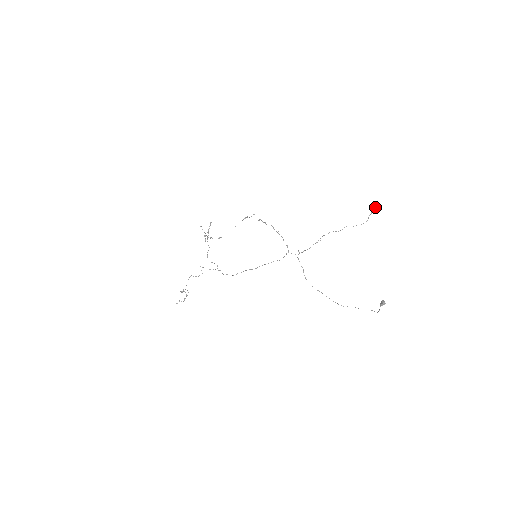
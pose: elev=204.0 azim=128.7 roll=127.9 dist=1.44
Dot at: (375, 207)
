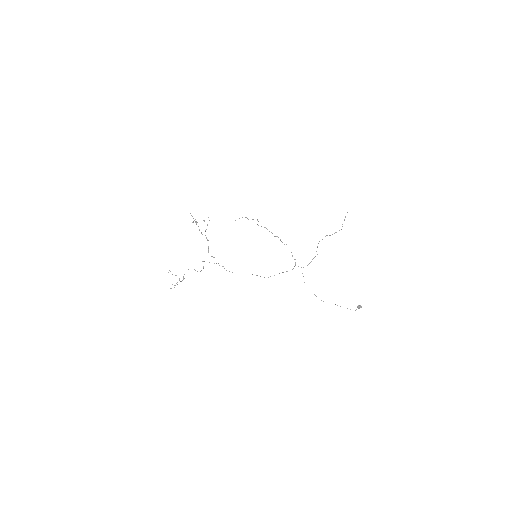
Dot at: occluded
